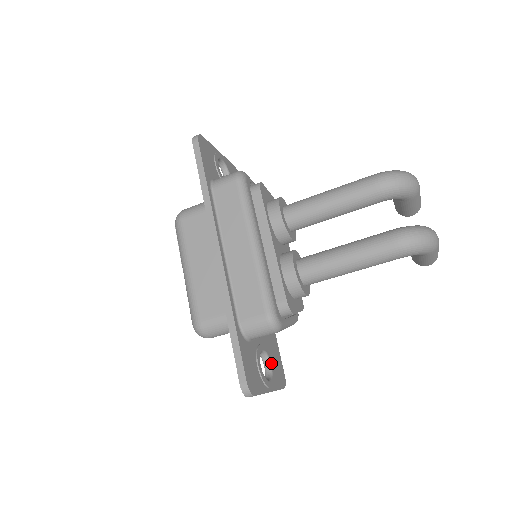
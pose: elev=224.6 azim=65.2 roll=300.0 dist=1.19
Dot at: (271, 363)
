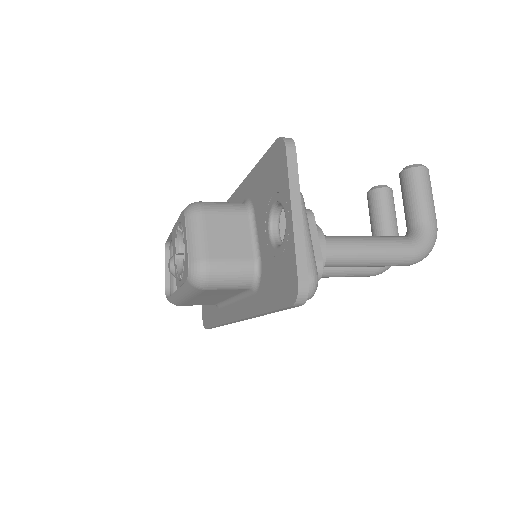
Dot at: occluded
